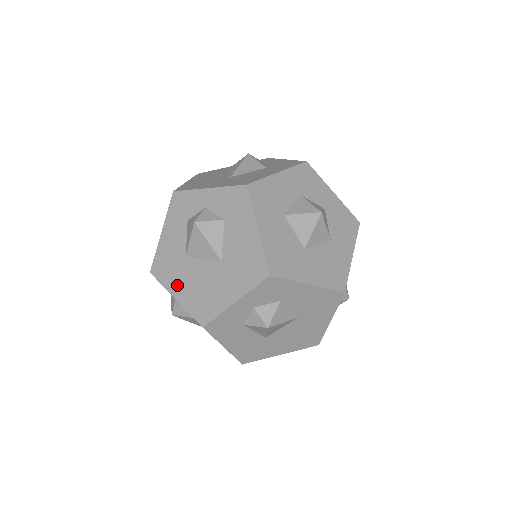
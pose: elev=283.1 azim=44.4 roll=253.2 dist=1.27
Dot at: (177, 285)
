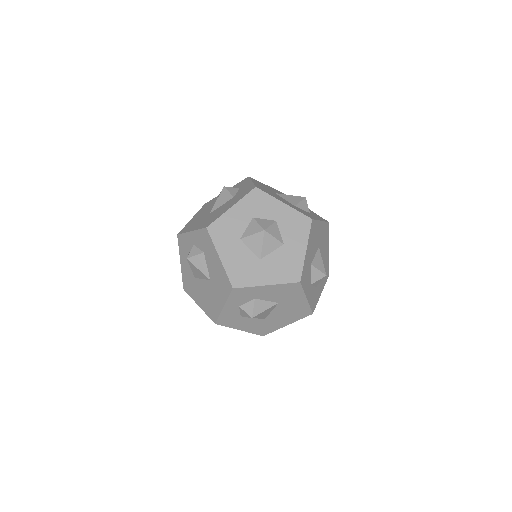
Dot at: (197, 297)
